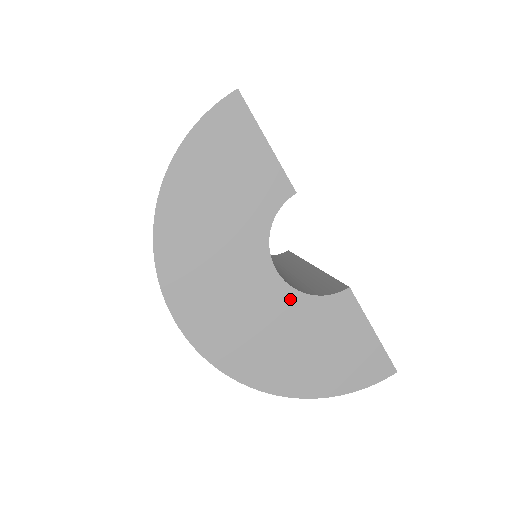
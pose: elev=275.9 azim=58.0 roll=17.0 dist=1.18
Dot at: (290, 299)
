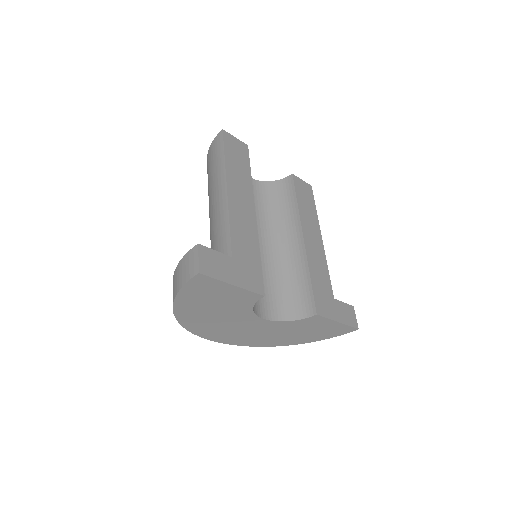
Dot at: (278, 324)
